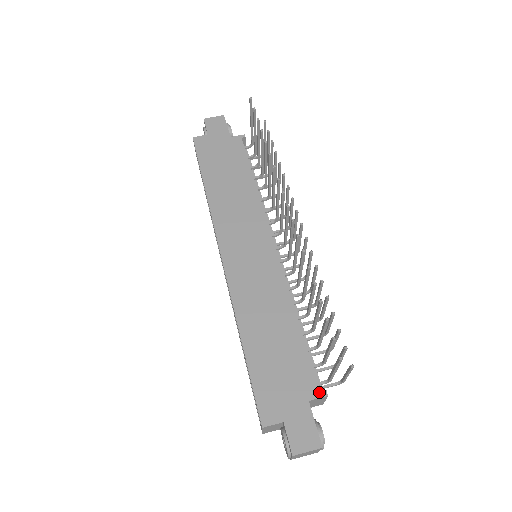
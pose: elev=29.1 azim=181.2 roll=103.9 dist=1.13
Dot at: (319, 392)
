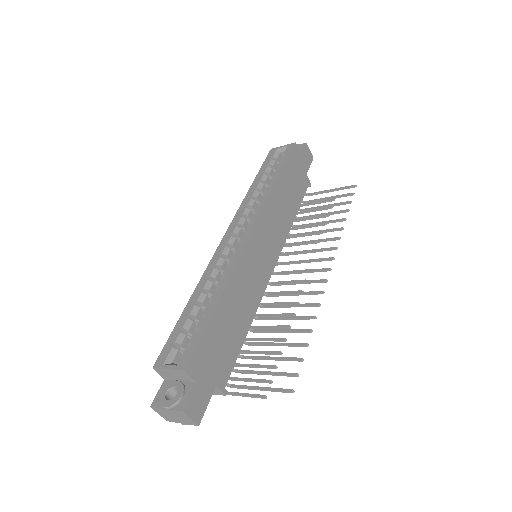
Dot at: (224, 387)
